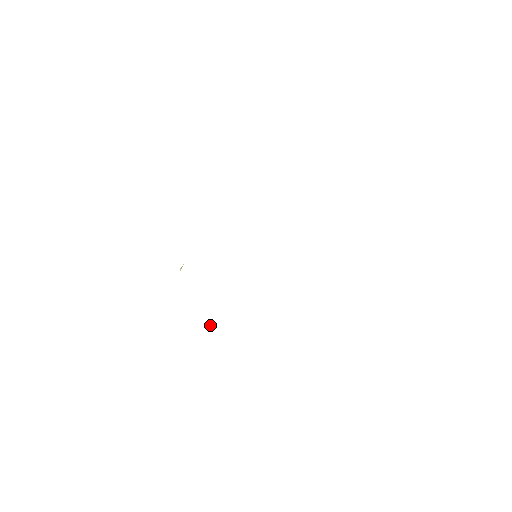
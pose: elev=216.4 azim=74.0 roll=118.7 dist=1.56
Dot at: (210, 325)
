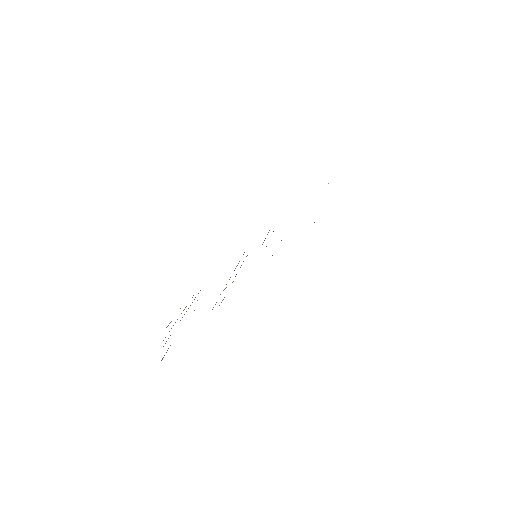
Dot at: occluded
